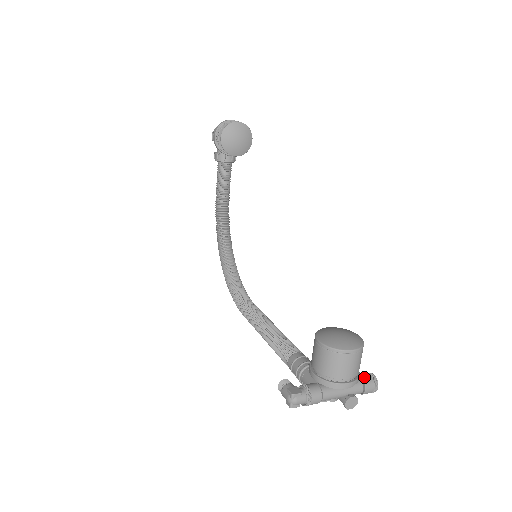
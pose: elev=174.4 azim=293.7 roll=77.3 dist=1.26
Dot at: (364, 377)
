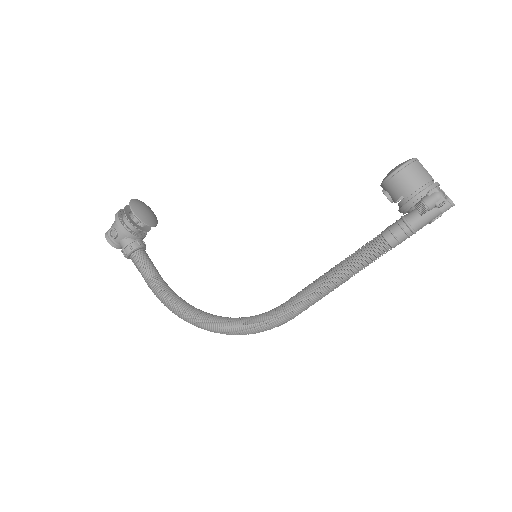
Dot at: occluded
